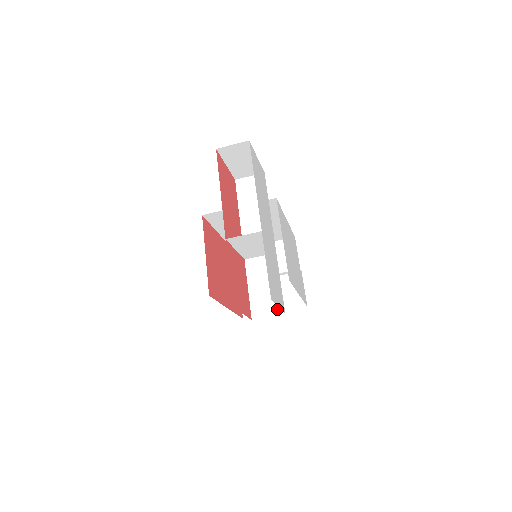
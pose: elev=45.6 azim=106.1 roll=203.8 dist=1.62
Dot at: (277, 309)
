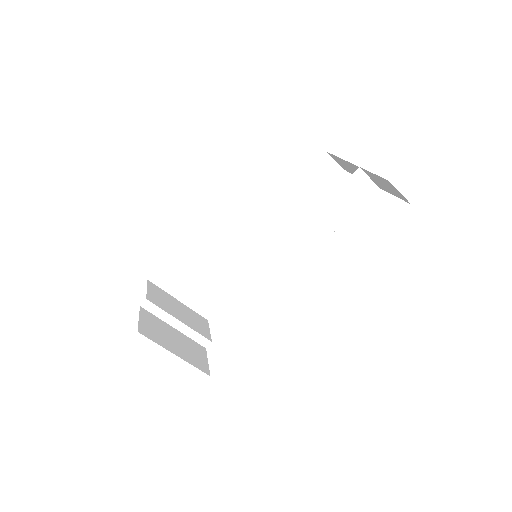
Dot at: occluded
